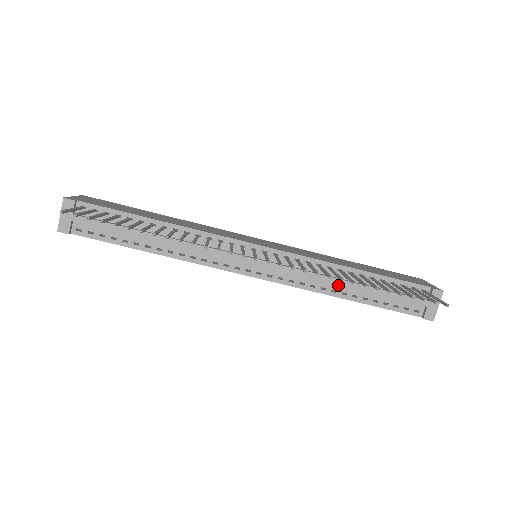
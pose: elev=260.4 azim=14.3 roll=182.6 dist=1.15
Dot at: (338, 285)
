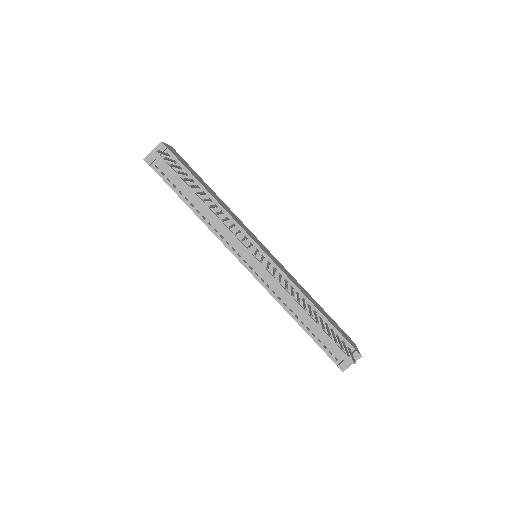
Dot at: (296, 308)
